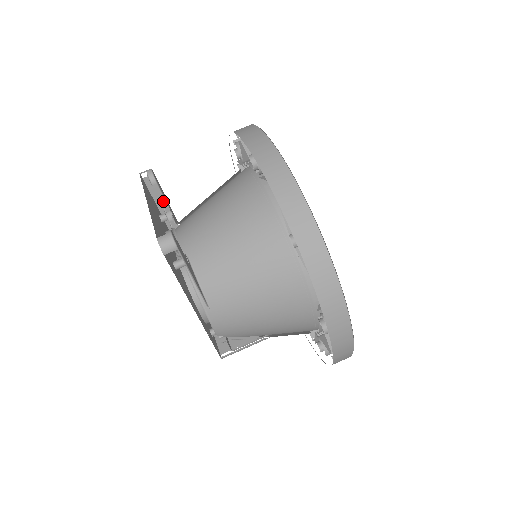
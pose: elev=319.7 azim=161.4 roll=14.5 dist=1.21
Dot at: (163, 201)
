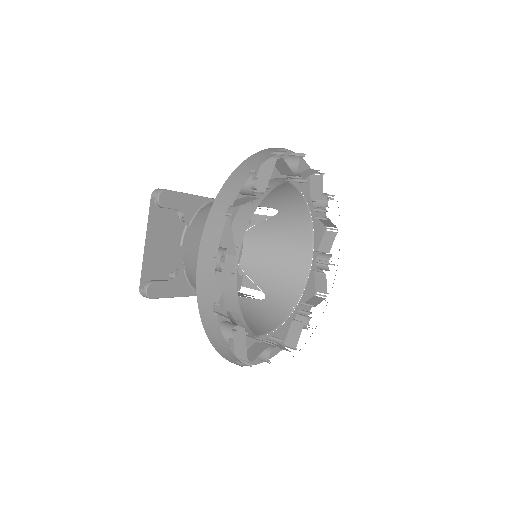
Dot at: (176, 209)
